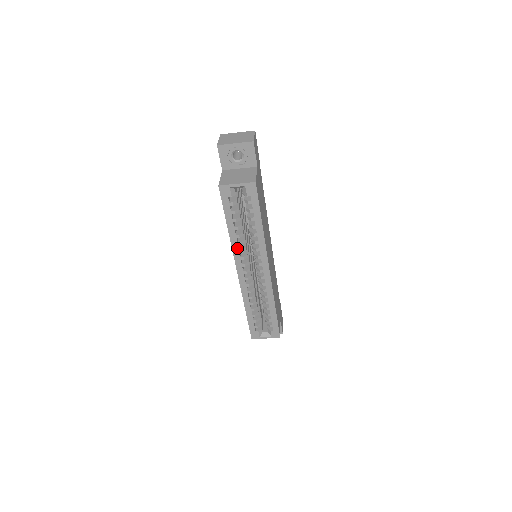
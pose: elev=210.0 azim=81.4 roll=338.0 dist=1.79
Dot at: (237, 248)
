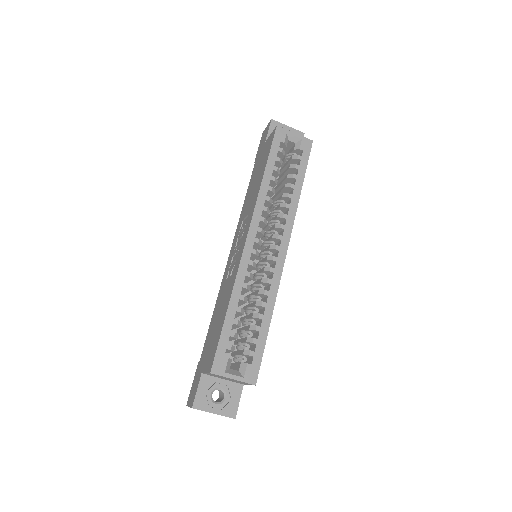
Dot at: (263, 203)
